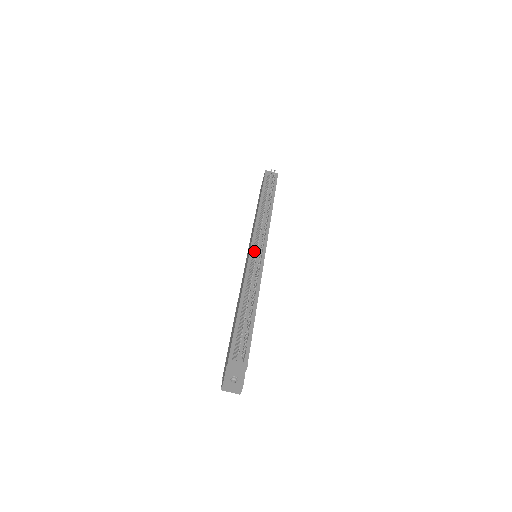
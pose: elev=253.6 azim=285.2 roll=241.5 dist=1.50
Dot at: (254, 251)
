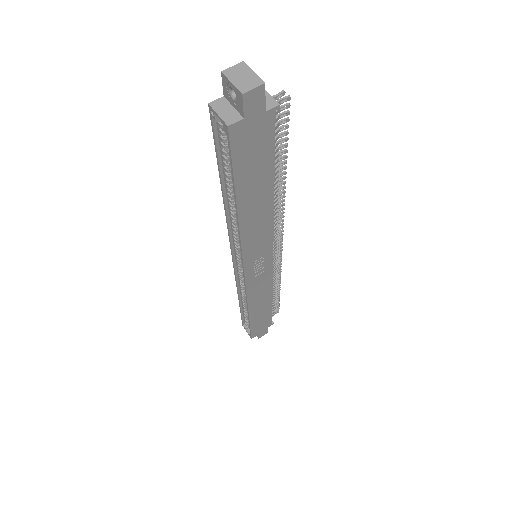
Dot at: occluded
